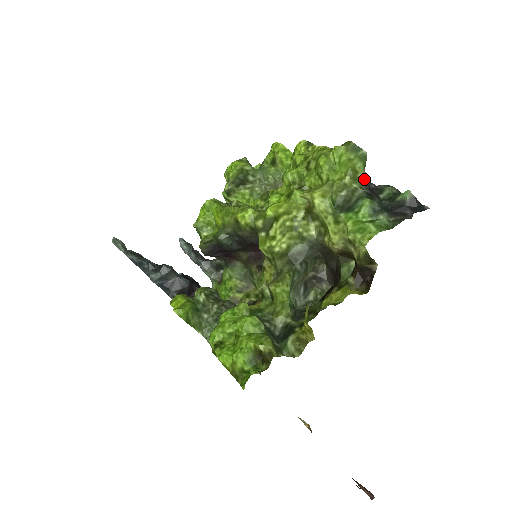
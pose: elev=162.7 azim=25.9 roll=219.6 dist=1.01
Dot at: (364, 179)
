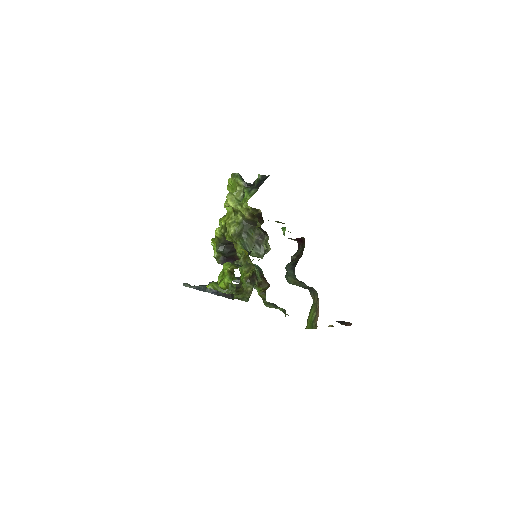
Dot at: (243, 183)
